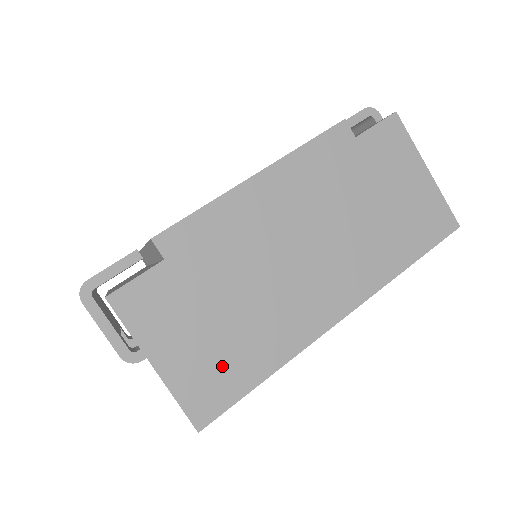
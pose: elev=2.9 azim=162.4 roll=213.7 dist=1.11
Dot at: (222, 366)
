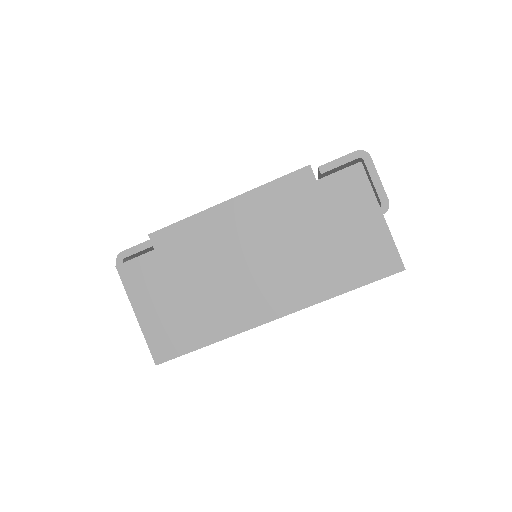
Dot at: (179, 328)
